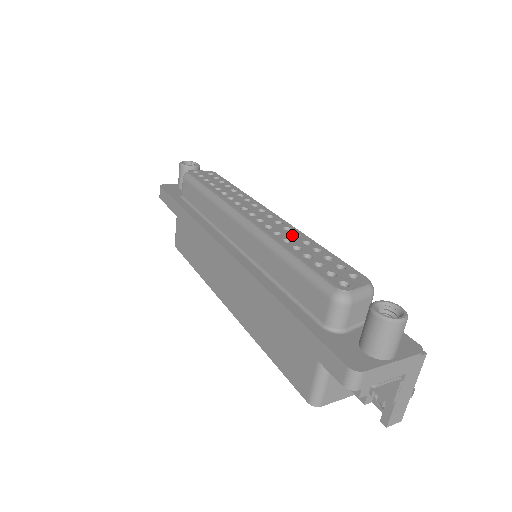
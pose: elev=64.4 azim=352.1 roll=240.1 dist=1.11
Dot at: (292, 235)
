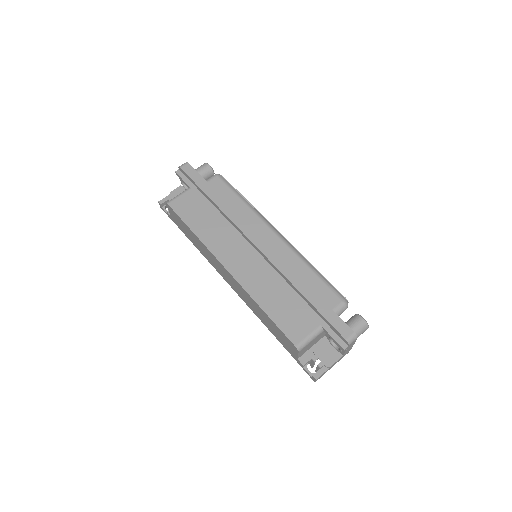
Dot at: occluded
